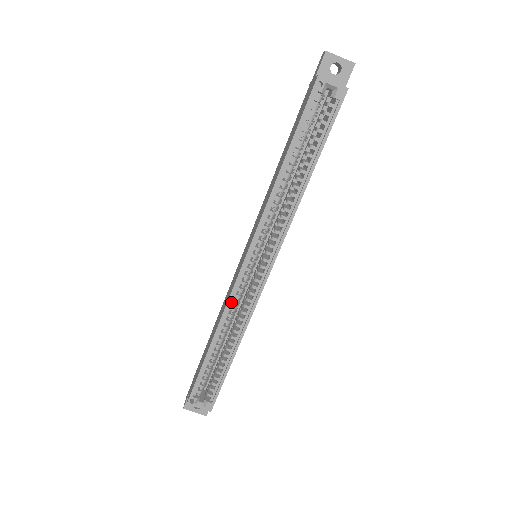
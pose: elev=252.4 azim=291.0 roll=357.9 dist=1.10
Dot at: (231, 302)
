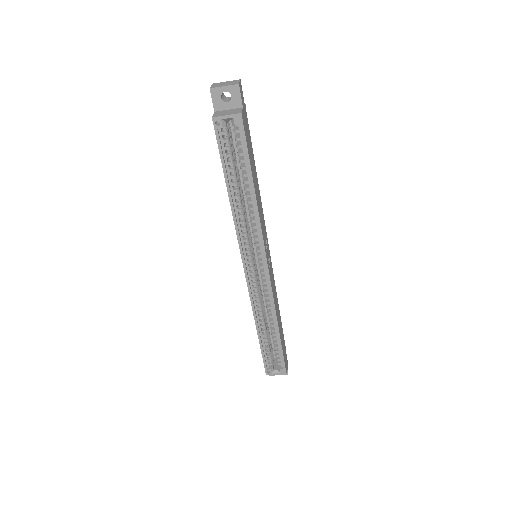
Dot at: (254, 300)
